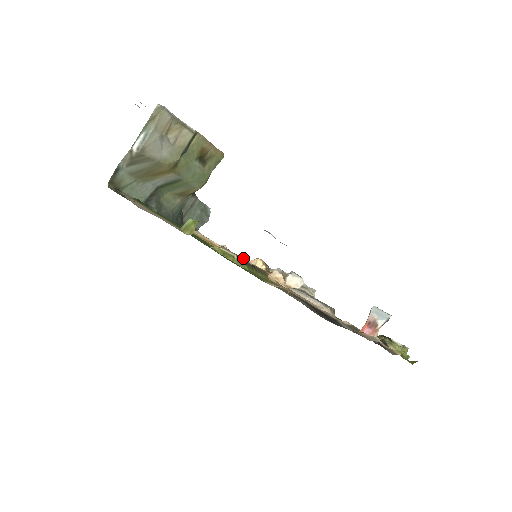
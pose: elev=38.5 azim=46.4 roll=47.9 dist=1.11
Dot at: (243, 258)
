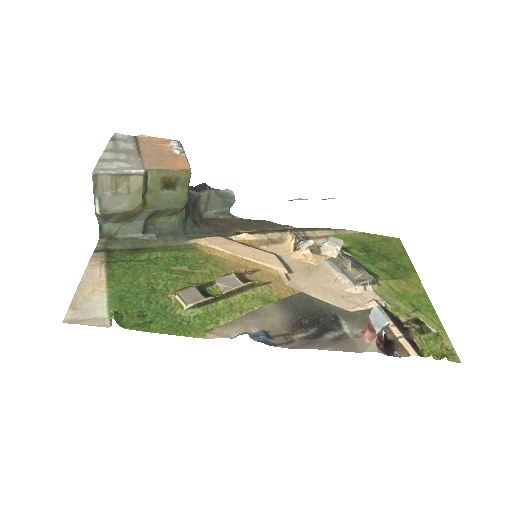
Dot at: (219, 283)
